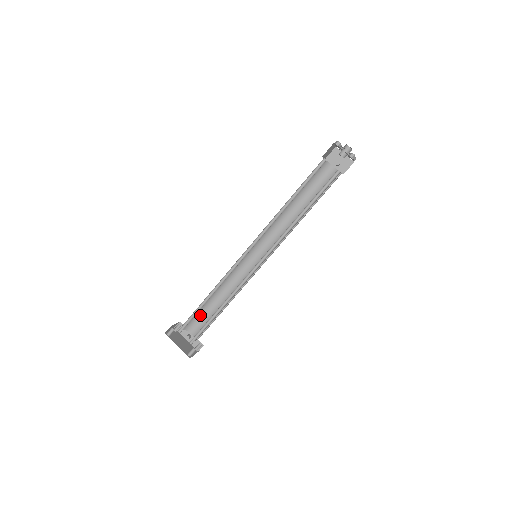
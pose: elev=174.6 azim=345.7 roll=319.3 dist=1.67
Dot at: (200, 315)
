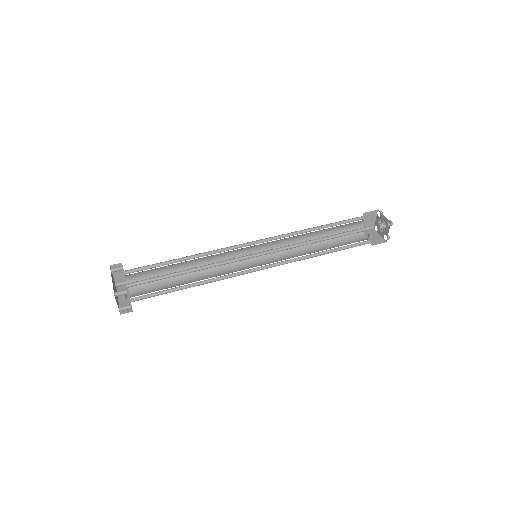
Dot at: (156, 283)
